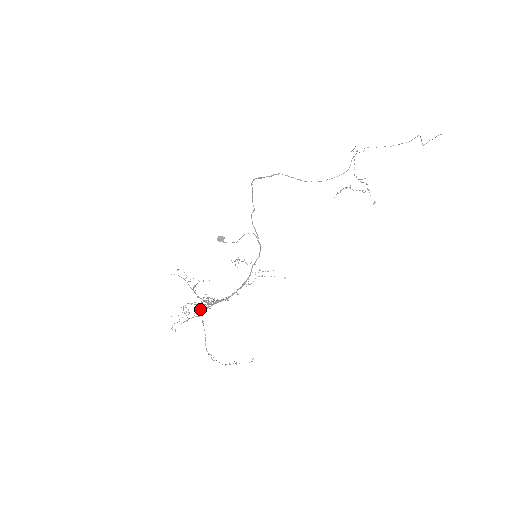
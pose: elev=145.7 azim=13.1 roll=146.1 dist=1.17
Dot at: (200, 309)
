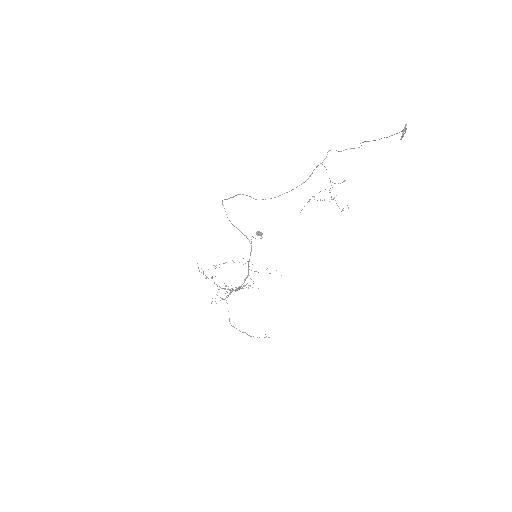
Dot at: occluded
